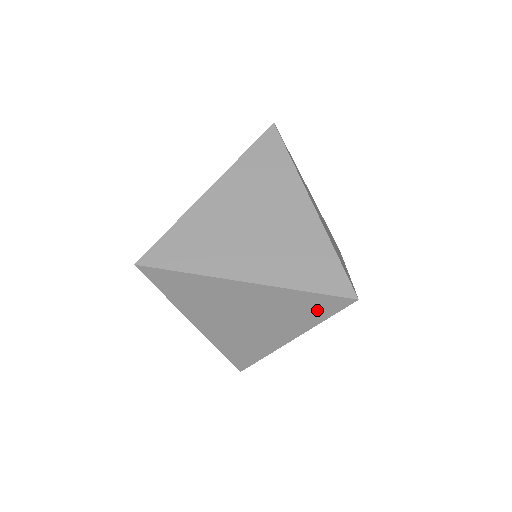
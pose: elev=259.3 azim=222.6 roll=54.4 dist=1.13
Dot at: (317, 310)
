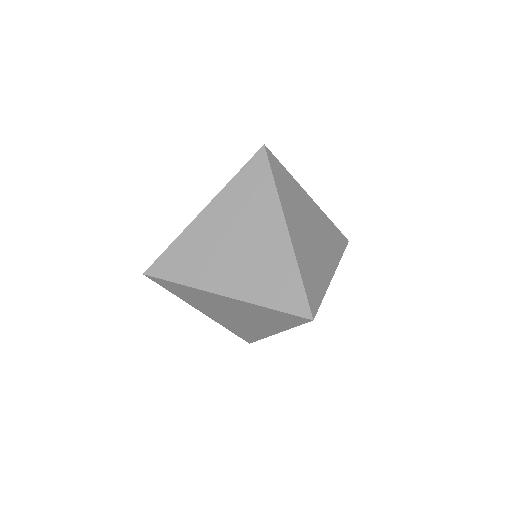
Dot at: (285, 320)
